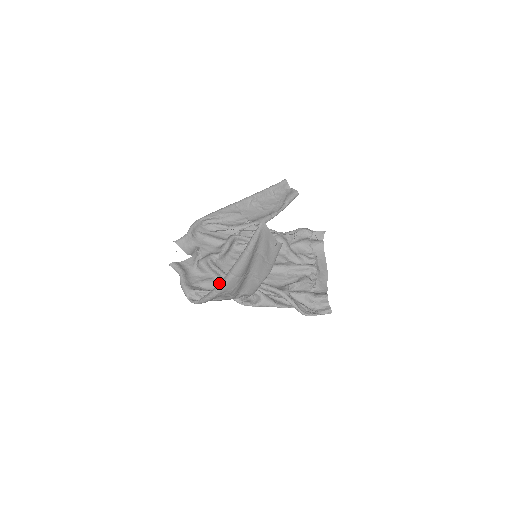
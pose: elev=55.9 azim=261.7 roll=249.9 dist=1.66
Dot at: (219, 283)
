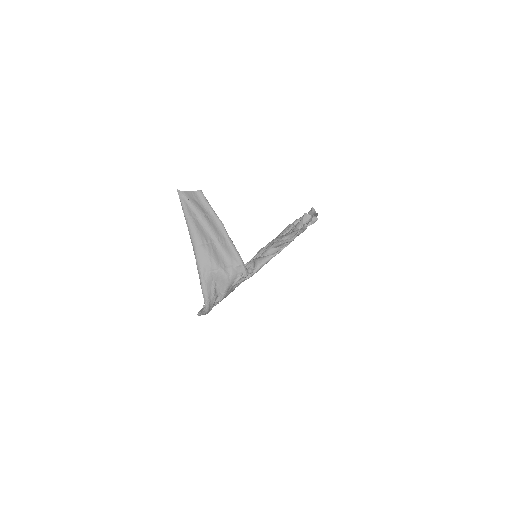
Dot at: (197, 265)
